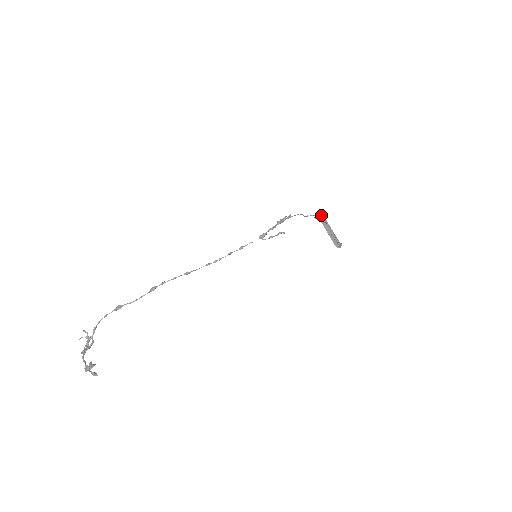
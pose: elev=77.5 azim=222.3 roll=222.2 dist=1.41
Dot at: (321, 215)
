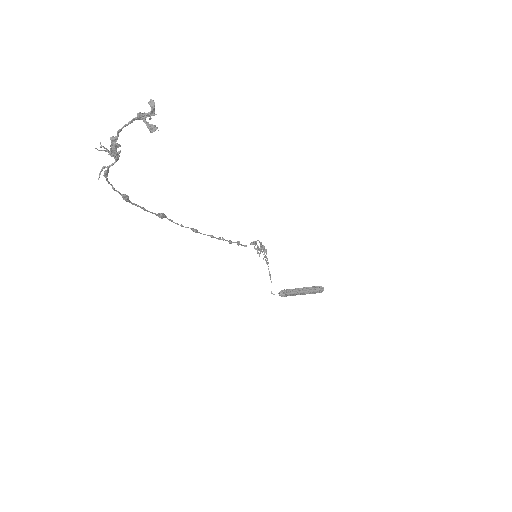
Dot at: (285, 290)
